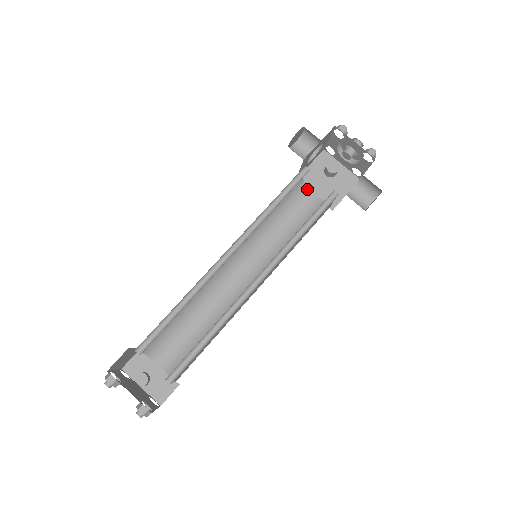
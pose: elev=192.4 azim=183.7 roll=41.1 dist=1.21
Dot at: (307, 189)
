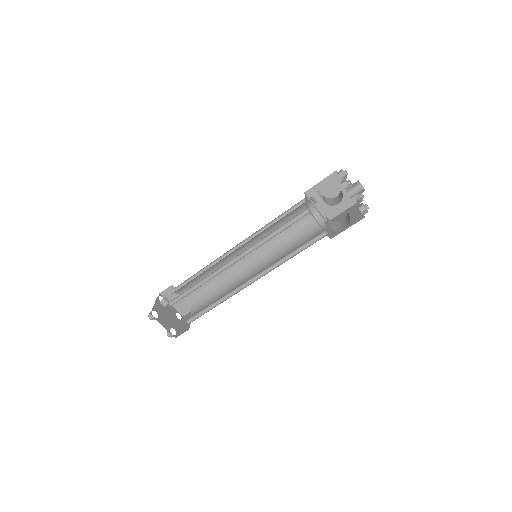
Dot at: (324, 225)
